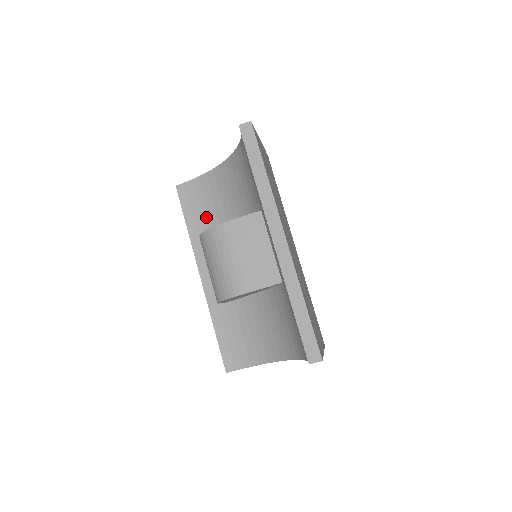
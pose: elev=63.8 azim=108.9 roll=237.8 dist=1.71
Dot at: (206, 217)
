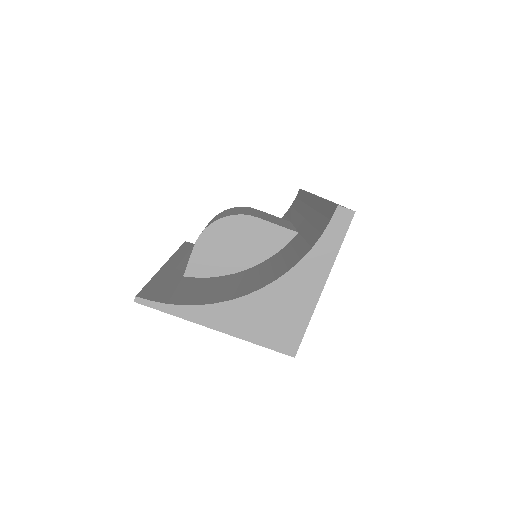
Dot at: occluded
